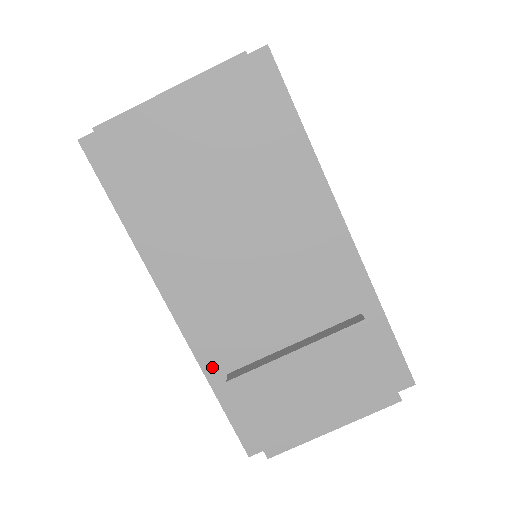
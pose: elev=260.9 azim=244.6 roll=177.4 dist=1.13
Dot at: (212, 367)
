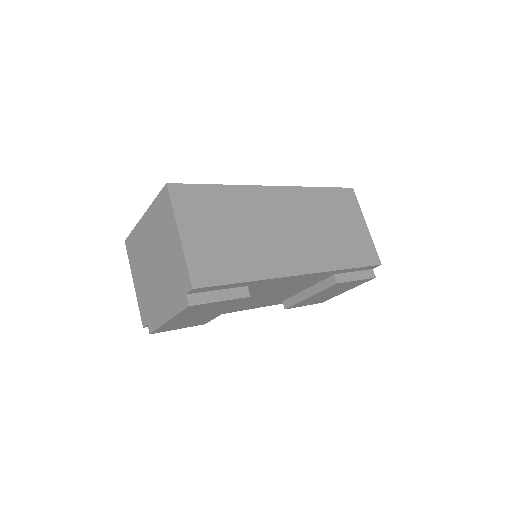
Dot at: (274, 304)
